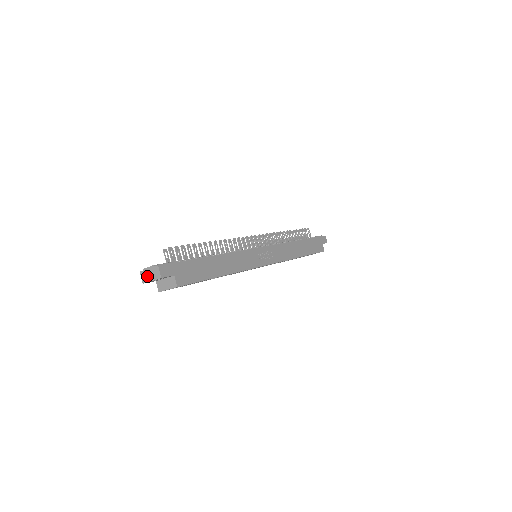
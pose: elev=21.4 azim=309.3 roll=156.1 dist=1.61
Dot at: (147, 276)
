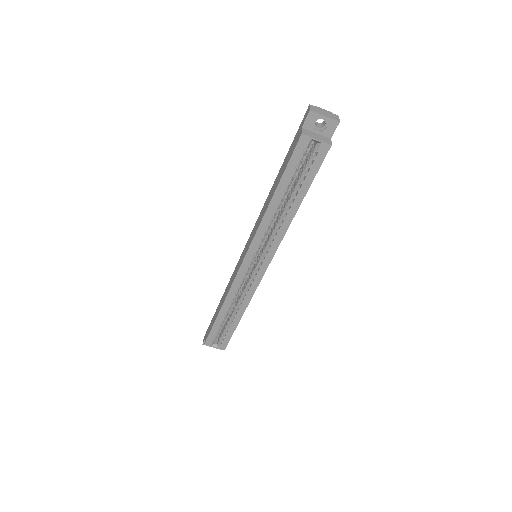
Dot at: (320, 111)
